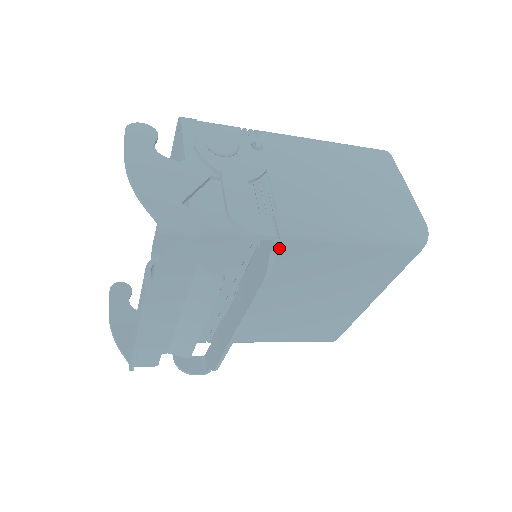
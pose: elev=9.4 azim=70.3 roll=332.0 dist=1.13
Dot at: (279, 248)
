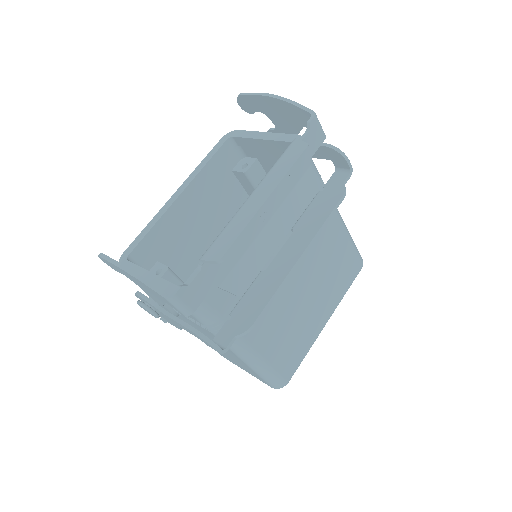
Dot at: occluded
